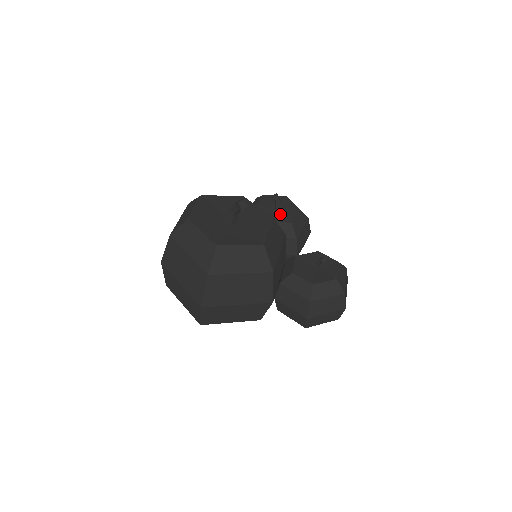
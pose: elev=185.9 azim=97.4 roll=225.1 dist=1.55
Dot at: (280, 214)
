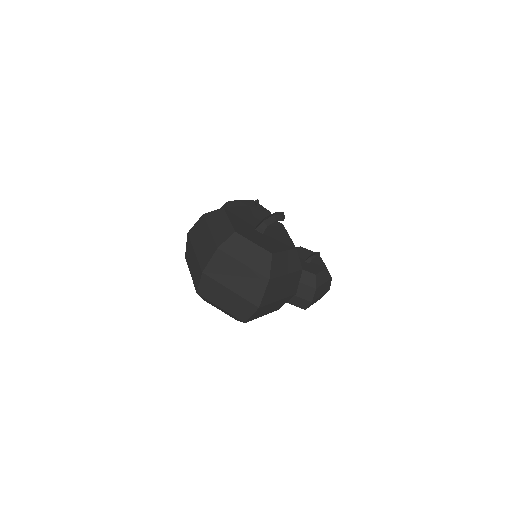
Dot at: occluded
